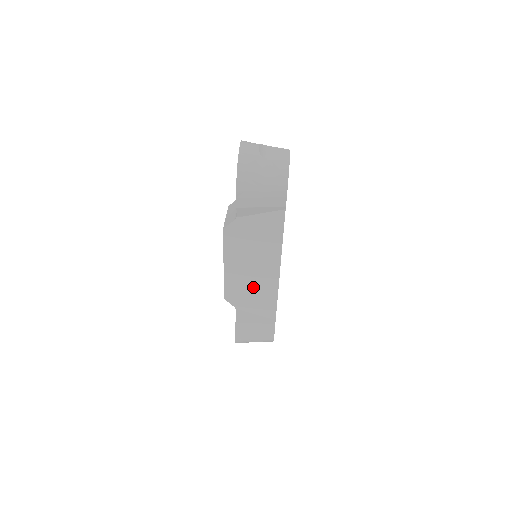
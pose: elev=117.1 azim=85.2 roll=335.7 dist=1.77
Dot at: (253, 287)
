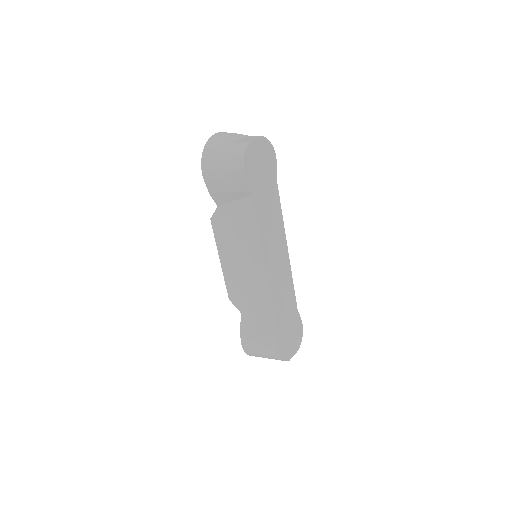
Dot at: (249, 287)
